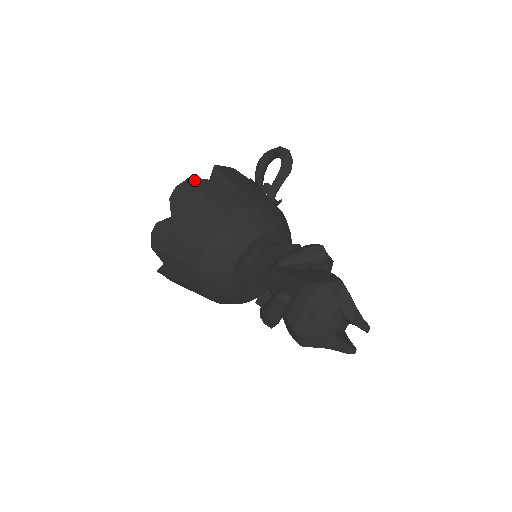
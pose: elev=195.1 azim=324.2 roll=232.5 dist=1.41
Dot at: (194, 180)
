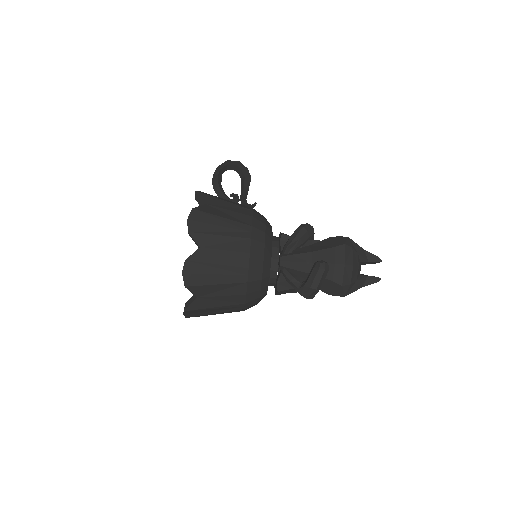
Dot at: (198, 208)
